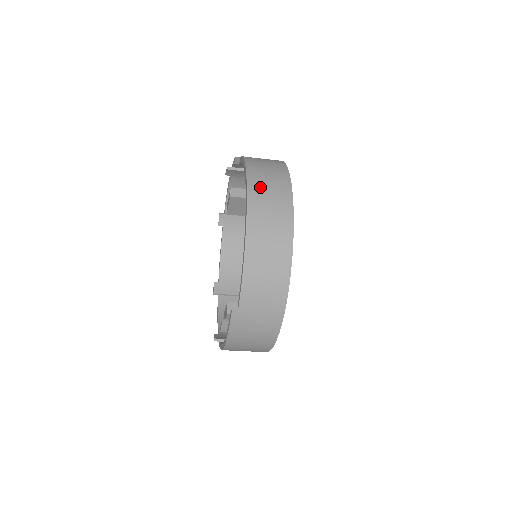
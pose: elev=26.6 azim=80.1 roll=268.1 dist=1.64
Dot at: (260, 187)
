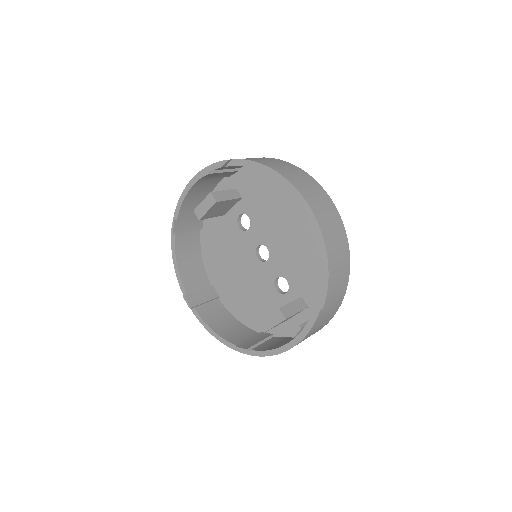
Dot at: (307, 191)
